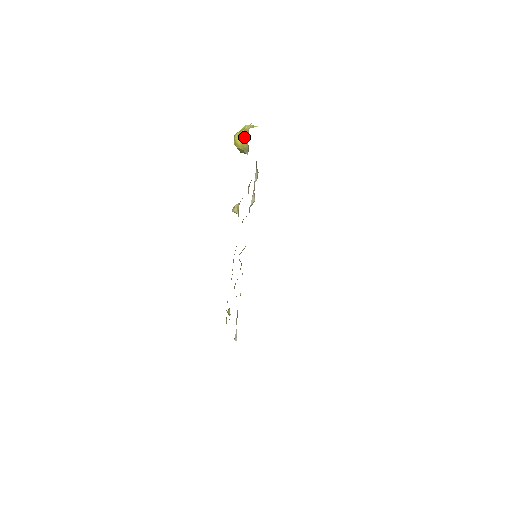
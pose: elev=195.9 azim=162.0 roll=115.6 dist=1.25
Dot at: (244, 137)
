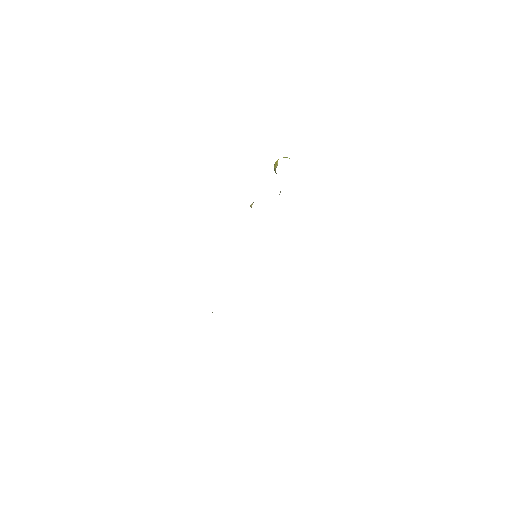
Dot at: occluded
